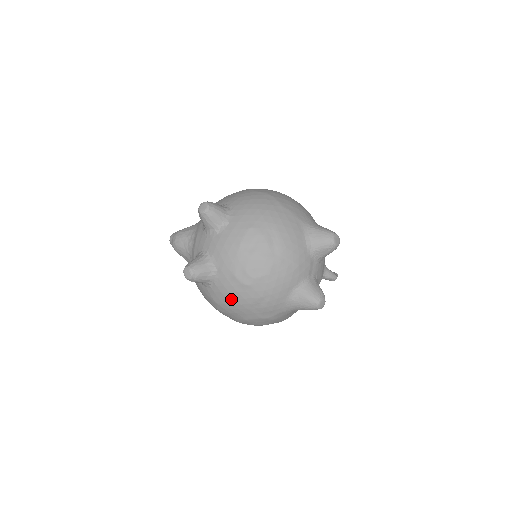
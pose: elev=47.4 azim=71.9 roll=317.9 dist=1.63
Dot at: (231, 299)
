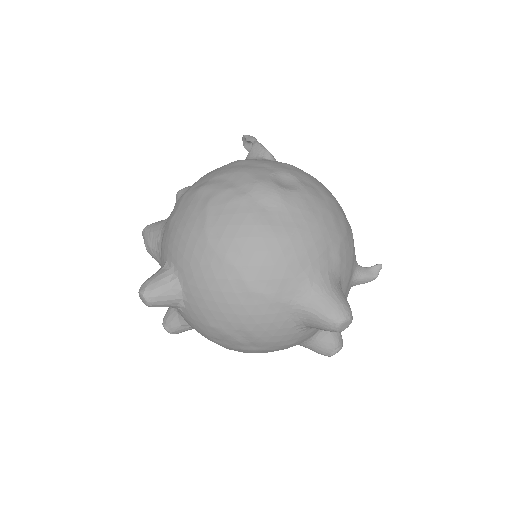
Dot at: occluded
